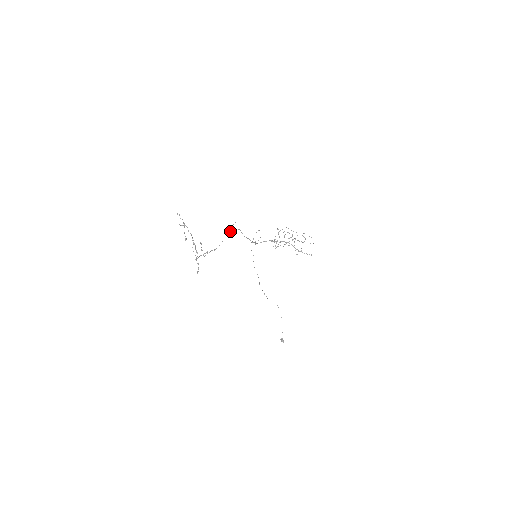
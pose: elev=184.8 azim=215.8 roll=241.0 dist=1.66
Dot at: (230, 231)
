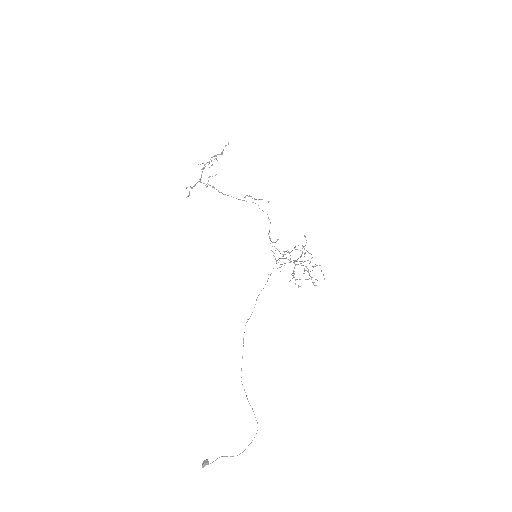
Dot at: occluded
